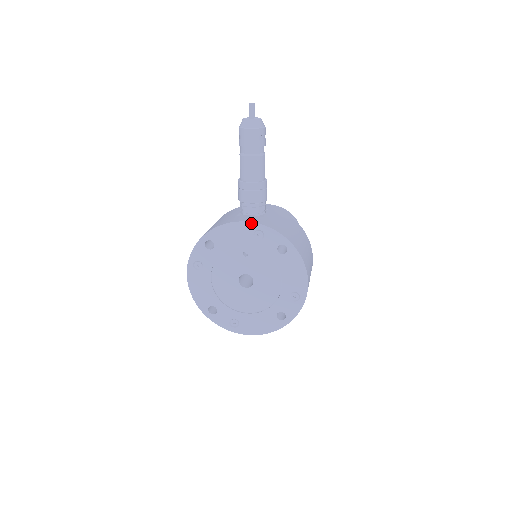
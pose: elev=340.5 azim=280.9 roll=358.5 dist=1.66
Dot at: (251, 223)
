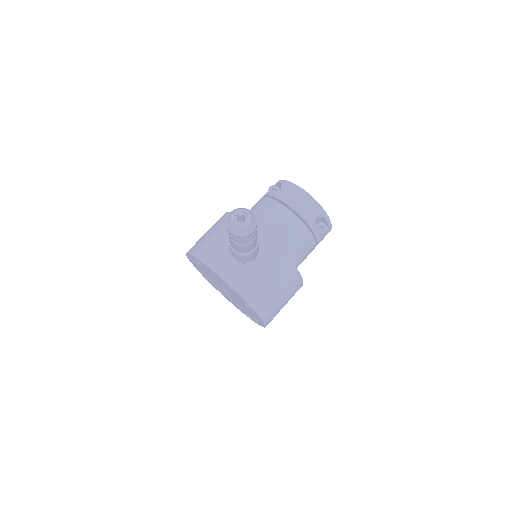
Dot at: (225, 281)
